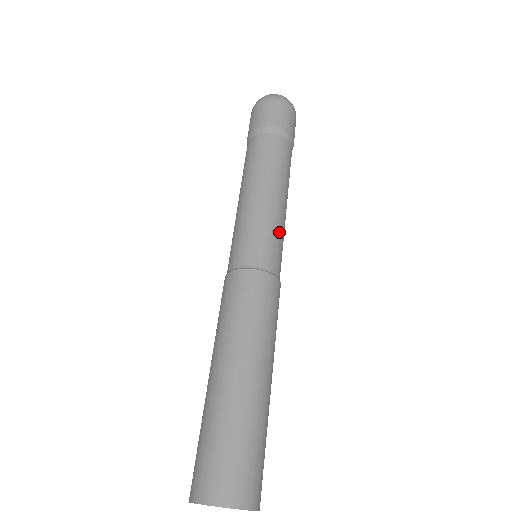
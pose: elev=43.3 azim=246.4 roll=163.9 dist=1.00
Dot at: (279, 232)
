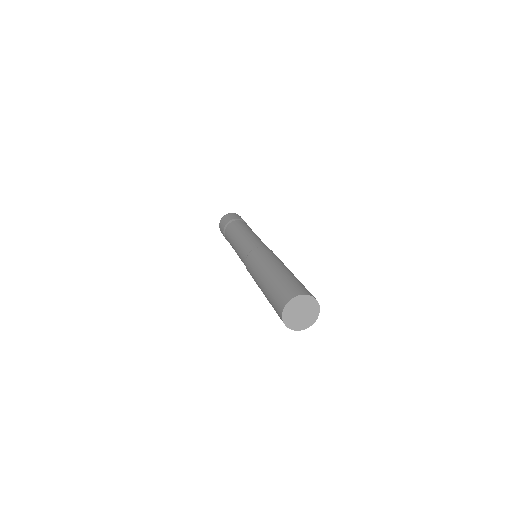
Dot at: occluded
